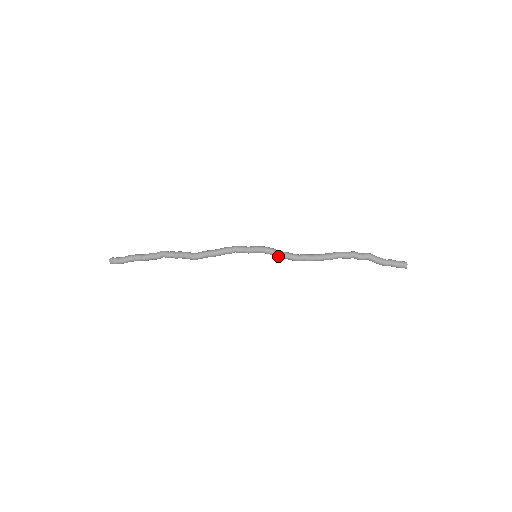
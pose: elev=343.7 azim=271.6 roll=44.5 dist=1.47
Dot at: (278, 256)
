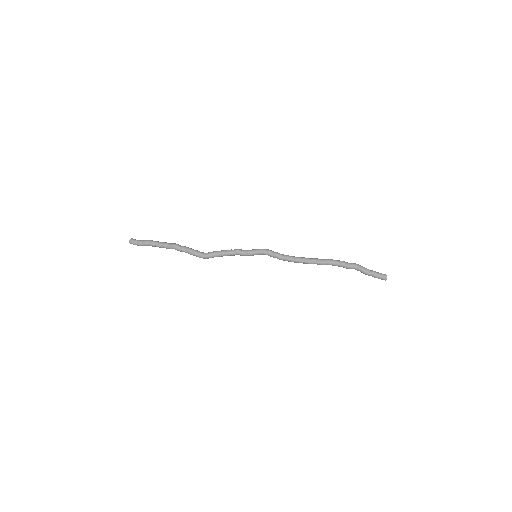
Dot at: occluded
